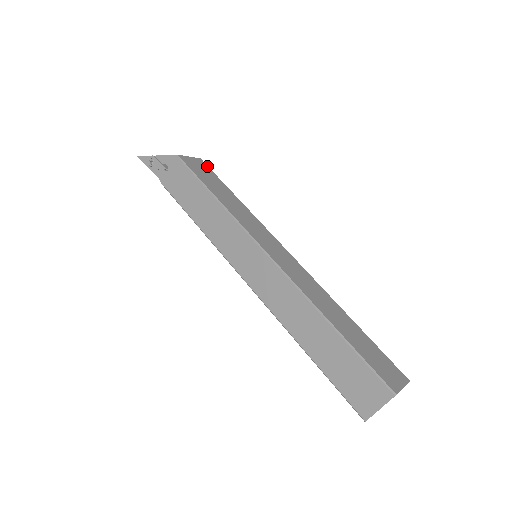
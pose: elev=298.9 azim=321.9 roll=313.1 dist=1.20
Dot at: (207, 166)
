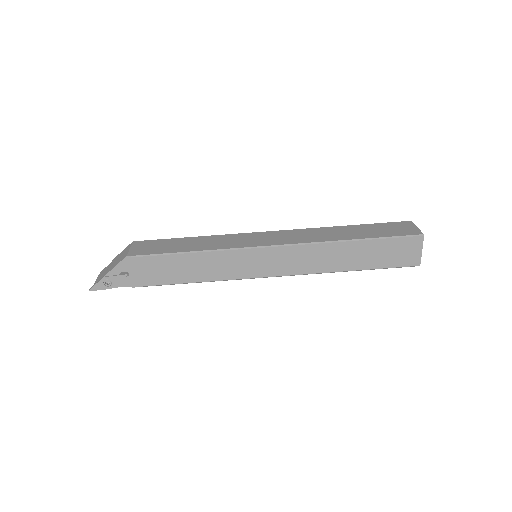
Dot at: (146, 241)
